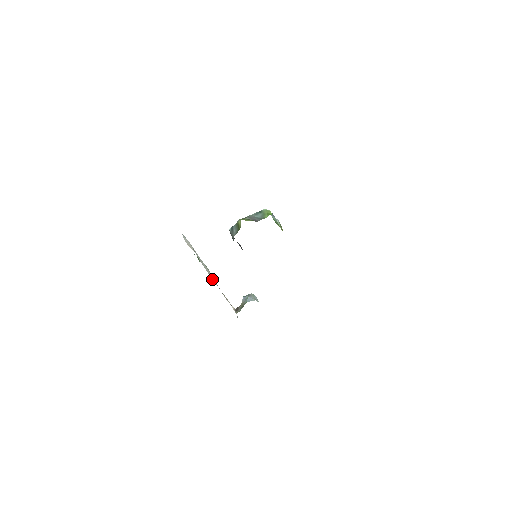
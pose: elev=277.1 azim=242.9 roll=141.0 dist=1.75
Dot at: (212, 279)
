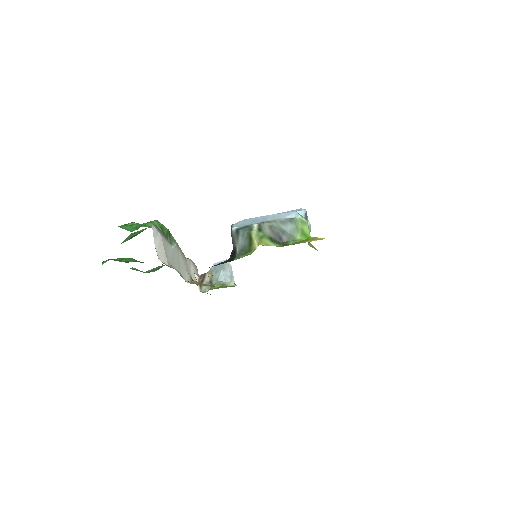
Dot at: (181, 270)
